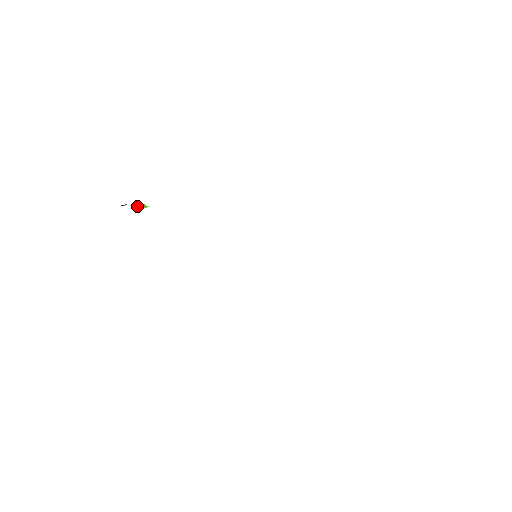
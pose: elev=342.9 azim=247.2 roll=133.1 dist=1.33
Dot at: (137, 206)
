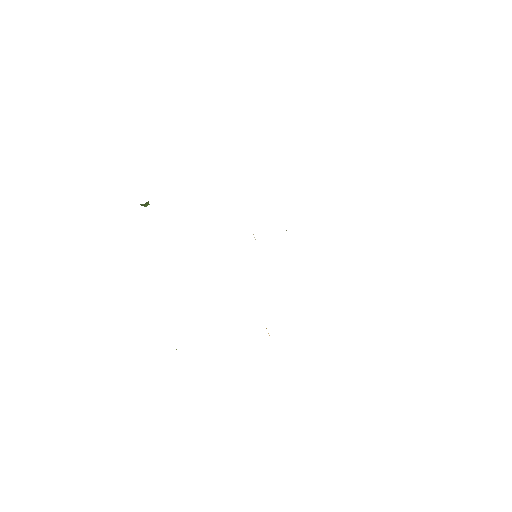
Dot at: (142, 205)
